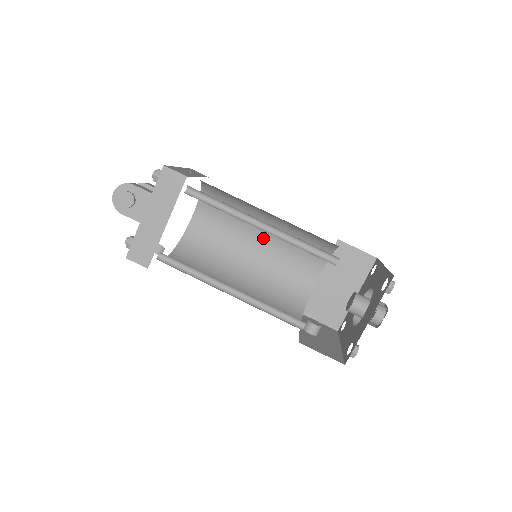
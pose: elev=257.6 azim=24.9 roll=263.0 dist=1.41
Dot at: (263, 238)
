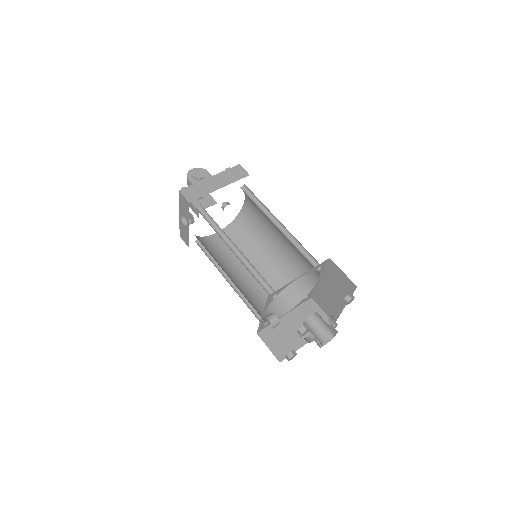
Dot at: (258, 268)
